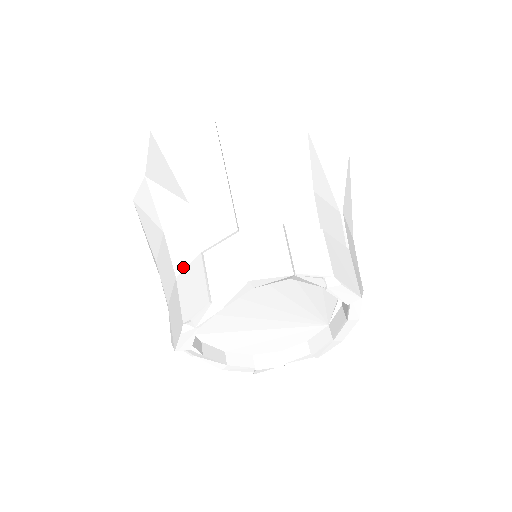
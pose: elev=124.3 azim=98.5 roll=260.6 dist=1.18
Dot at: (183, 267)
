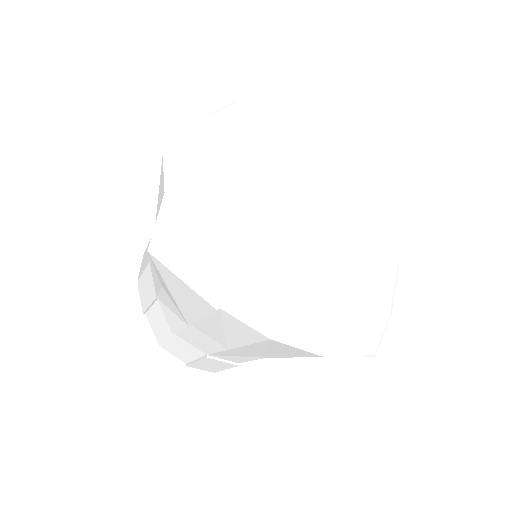
Dot at: (152, 272)
